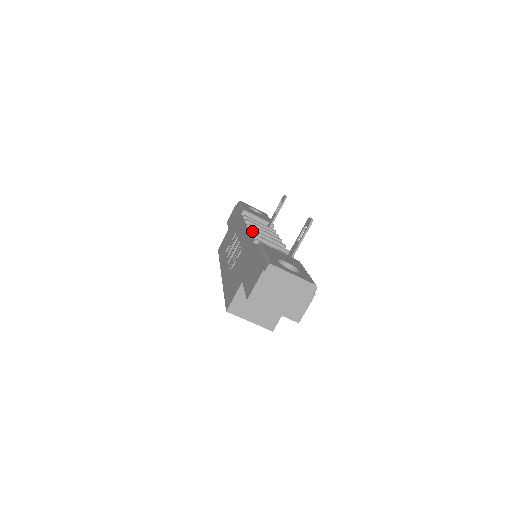
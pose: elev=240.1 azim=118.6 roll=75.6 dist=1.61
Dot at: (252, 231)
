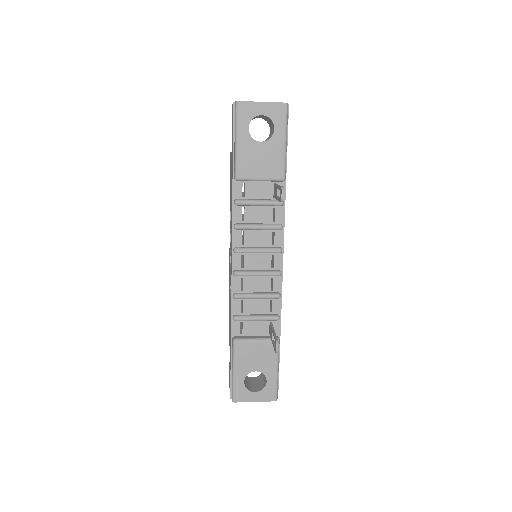
Dot at: (237, 276)
